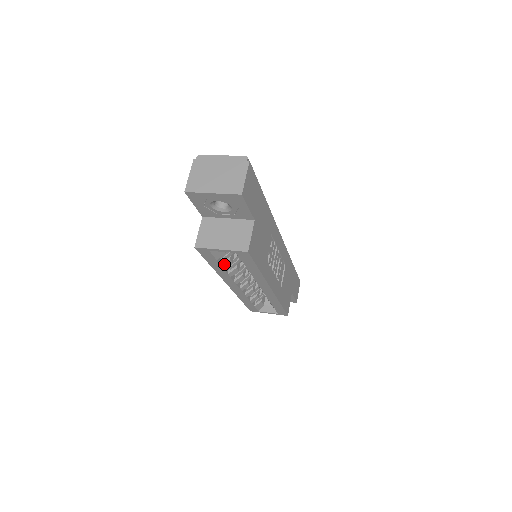
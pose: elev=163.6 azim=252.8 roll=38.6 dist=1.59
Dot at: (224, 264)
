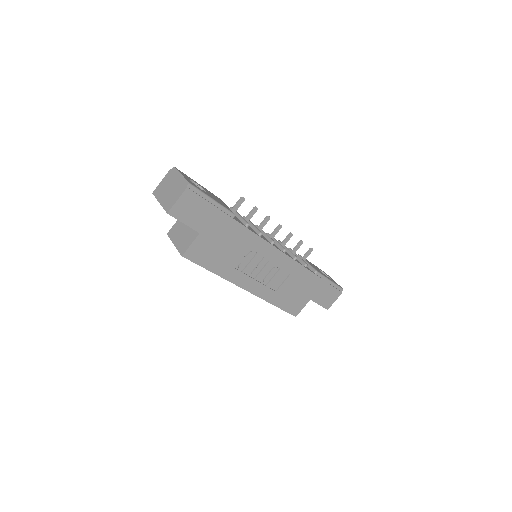
Dot at: occluded
